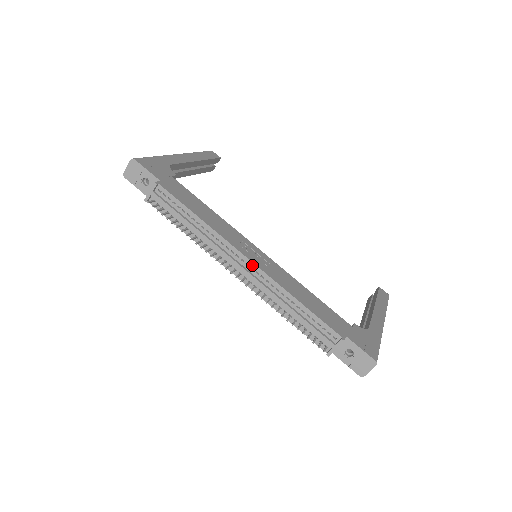
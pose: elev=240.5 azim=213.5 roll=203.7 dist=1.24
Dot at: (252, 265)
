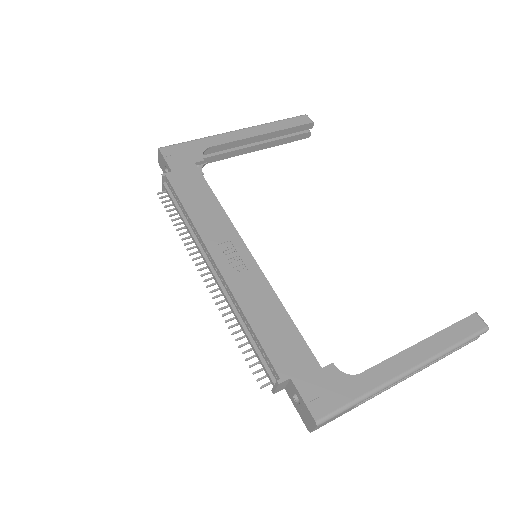
Dot at: (218, 271)
